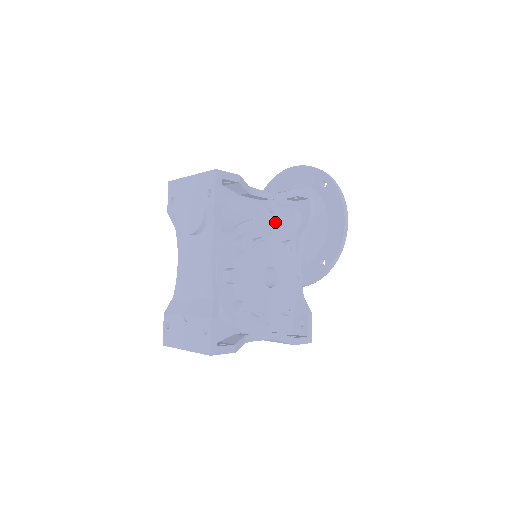
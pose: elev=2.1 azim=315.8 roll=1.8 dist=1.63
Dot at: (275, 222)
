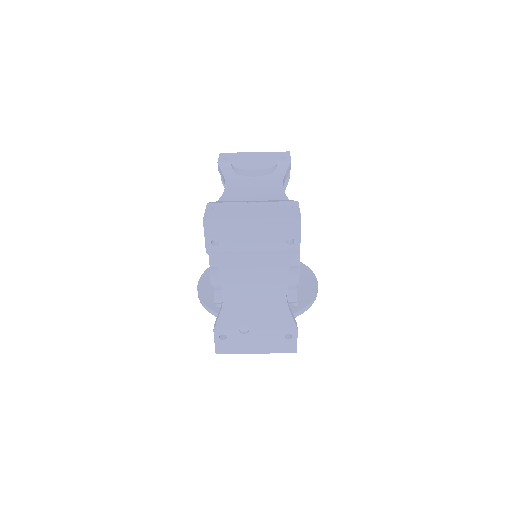
Dot at: occluded
